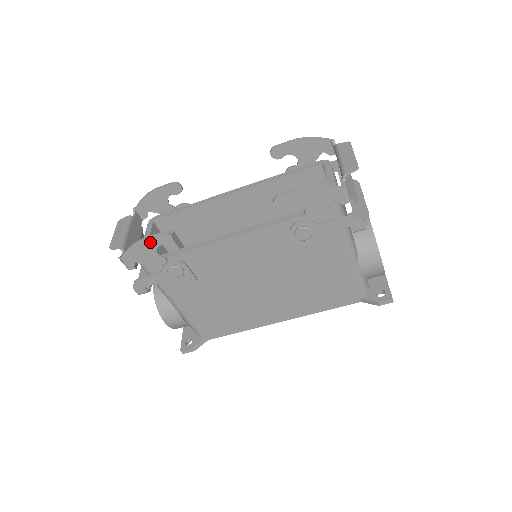
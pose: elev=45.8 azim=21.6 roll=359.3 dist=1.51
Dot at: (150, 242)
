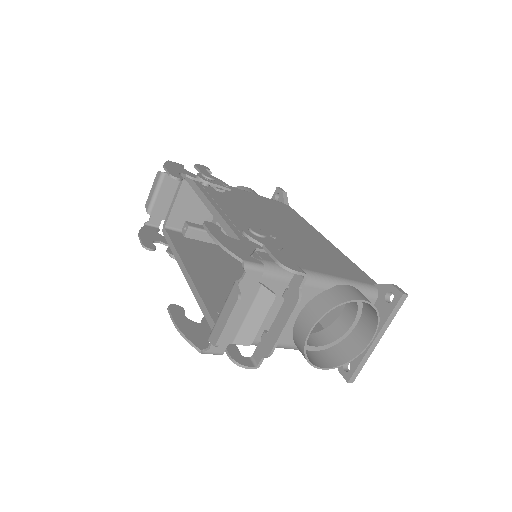
Dot at: (144, 240)
